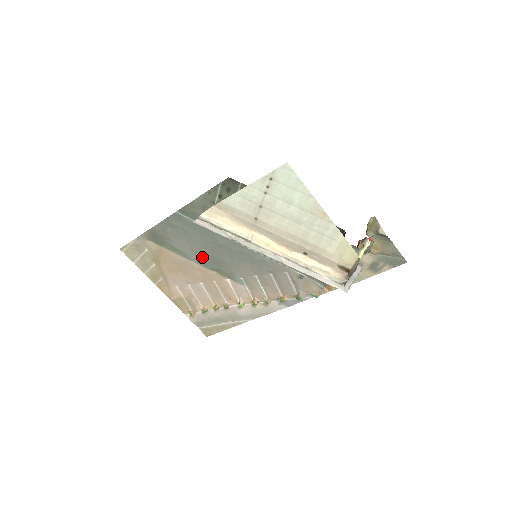
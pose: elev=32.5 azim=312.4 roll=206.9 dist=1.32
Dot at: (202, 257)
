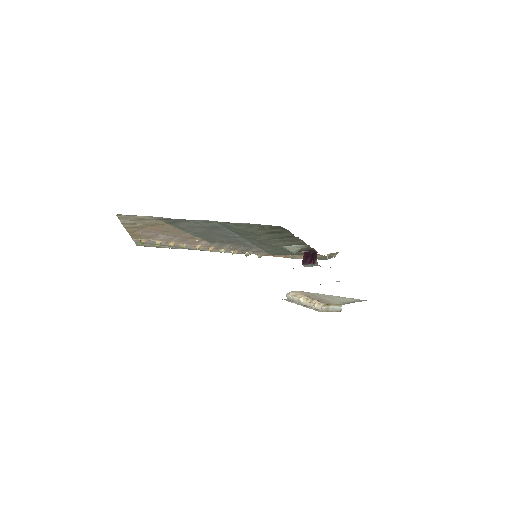
Dot at: (199, 234)
